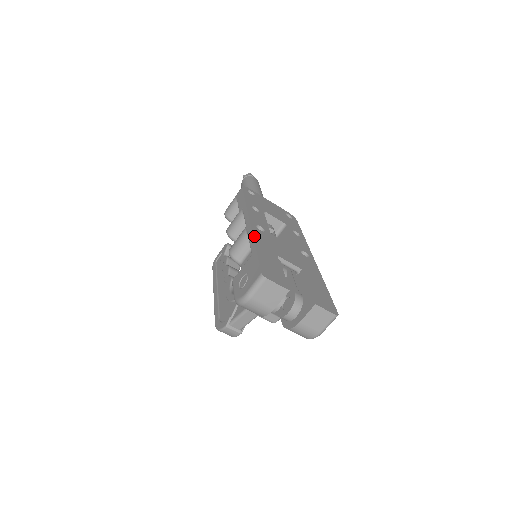
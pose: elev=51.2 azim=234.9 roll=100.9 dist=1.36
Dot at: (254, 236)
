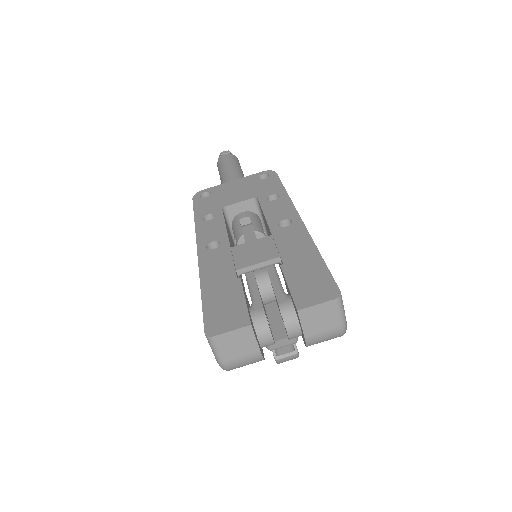
Dot at: (200, 271)
